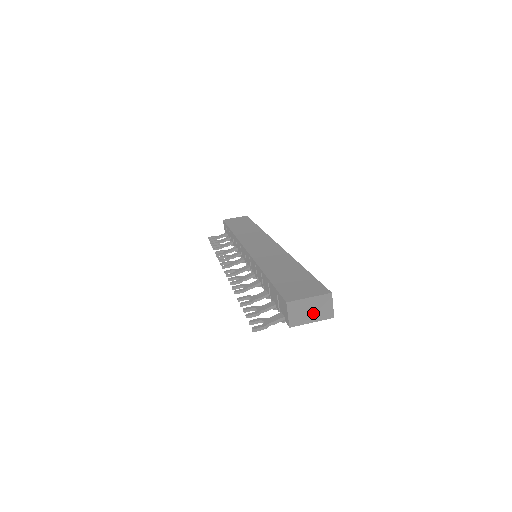
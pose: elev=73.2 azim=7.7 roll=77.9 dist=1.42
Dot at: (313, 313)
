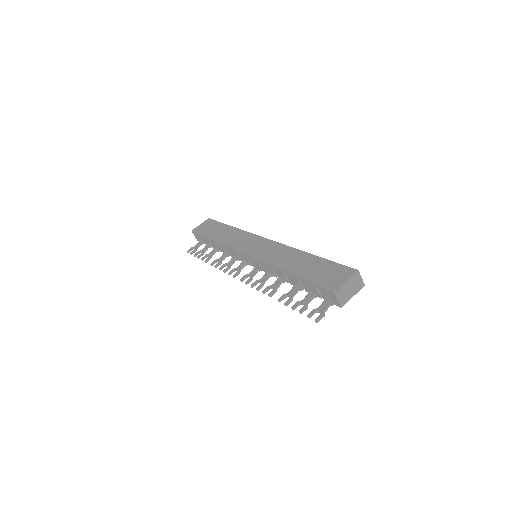
Dot at: (352, 290)
